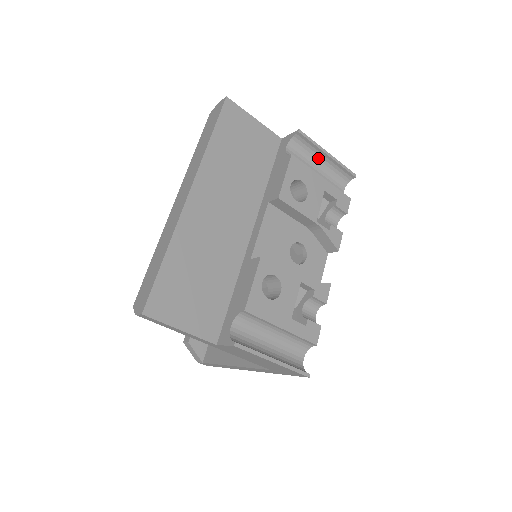
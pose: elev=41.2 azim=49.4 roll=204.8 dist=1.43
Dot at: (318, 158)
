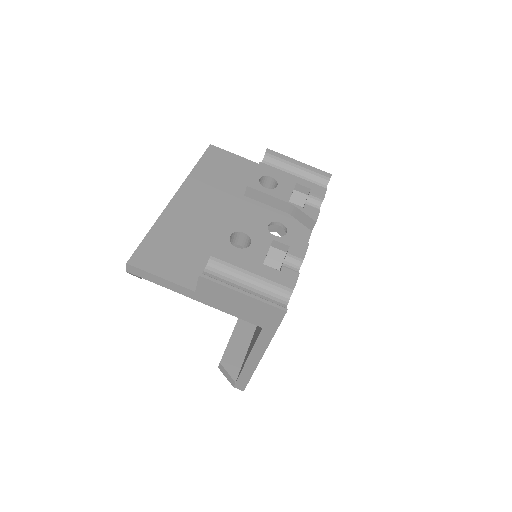
Dot at: (292, 168)
